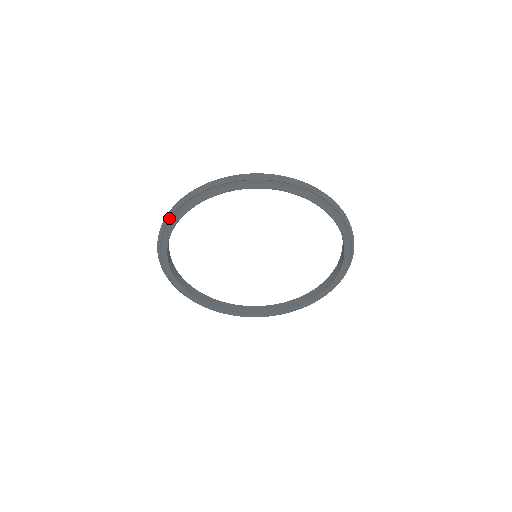
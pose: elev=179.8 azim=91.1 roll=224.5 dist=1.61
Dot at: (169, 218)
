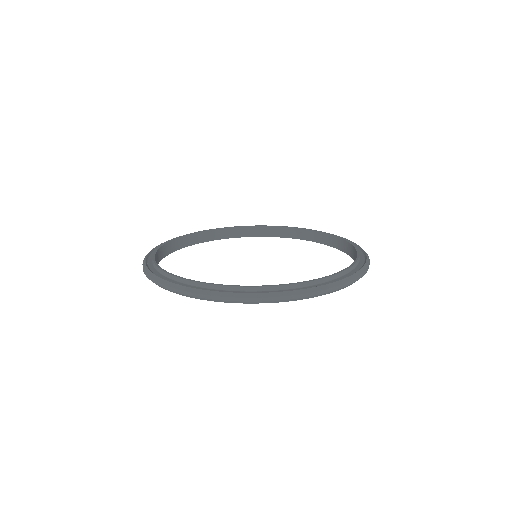
Dot at: occluded
